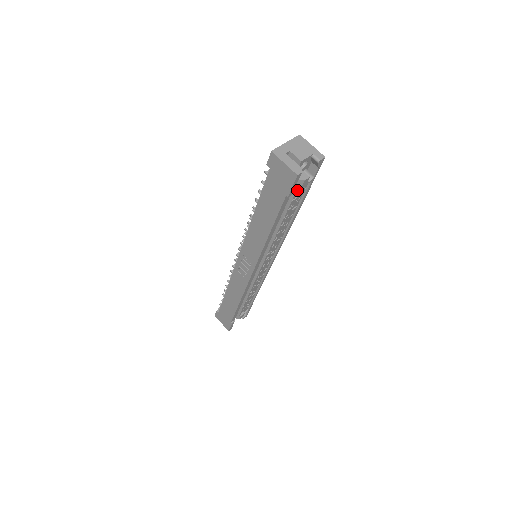
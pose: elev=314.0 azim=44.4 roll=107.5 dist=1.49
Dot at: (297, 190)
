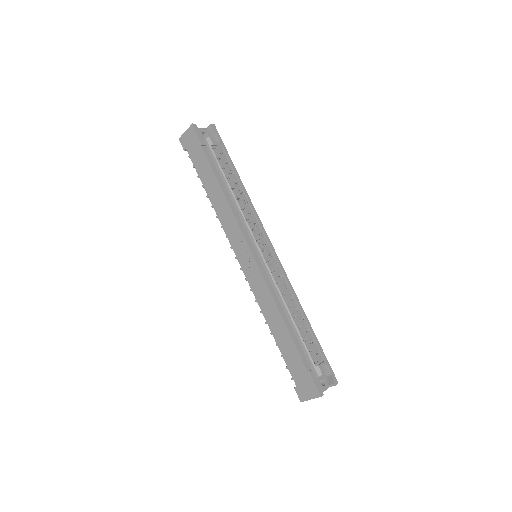
Dot at: (213, 150)
